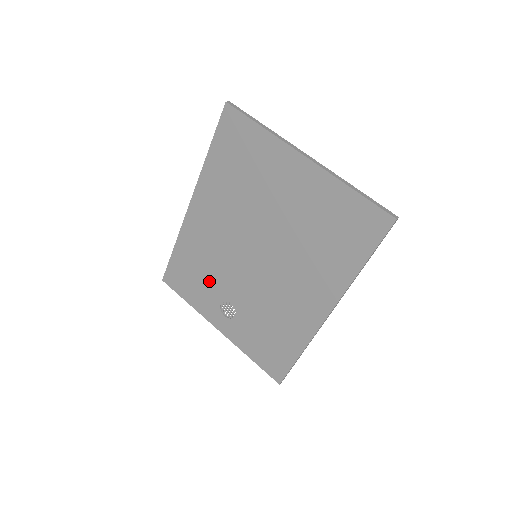
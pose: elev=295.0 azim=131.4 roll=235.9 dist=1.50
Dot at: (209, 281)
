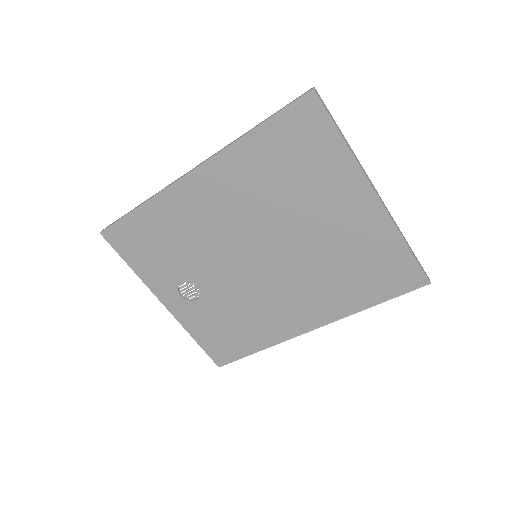
Dot at: (177, 258)
